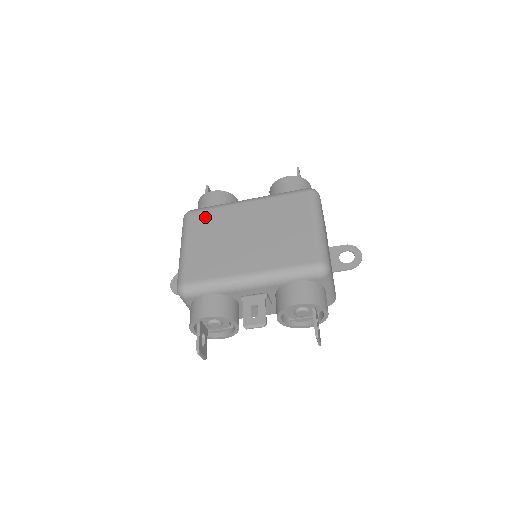
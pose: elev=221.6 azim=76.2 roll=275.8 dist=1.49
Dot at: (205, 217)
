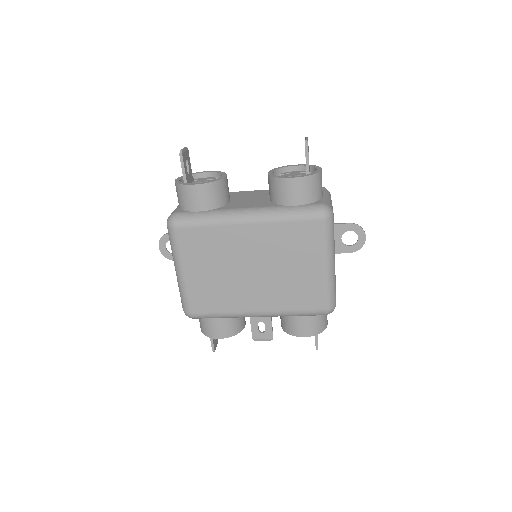
Dot at: (197, 238)
